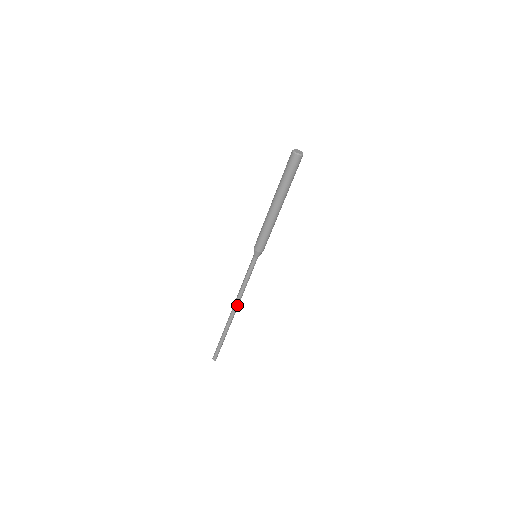
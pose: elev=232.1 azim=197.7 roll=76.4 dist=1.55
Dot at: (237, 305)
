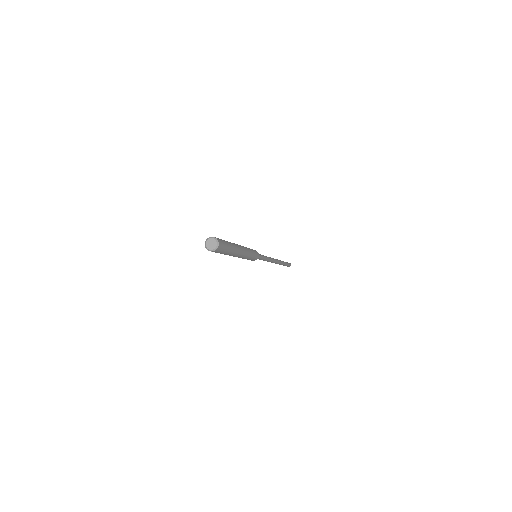
Dot at: (274, 262)
